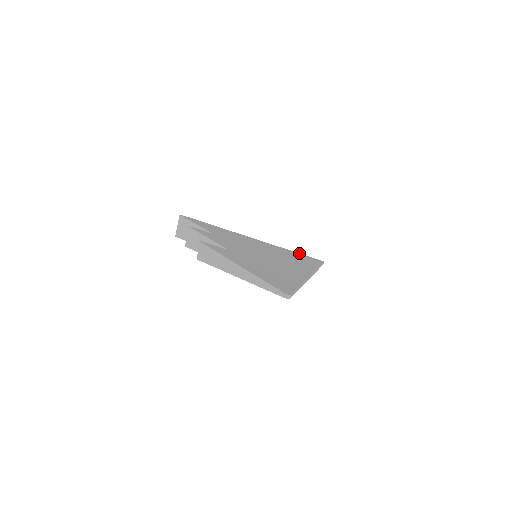
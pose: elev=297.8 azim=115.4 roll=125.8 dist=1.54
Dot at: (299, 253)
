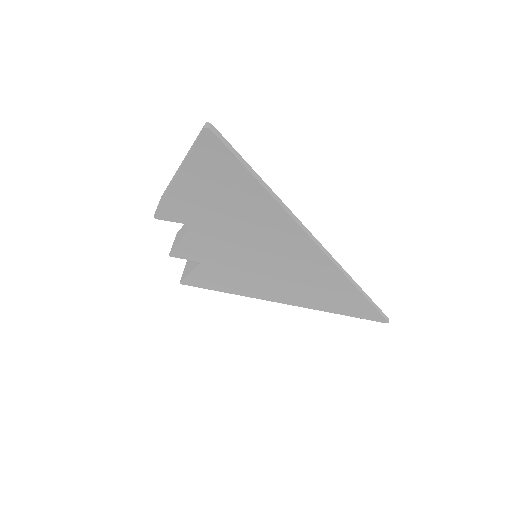
Dot at: occluded
